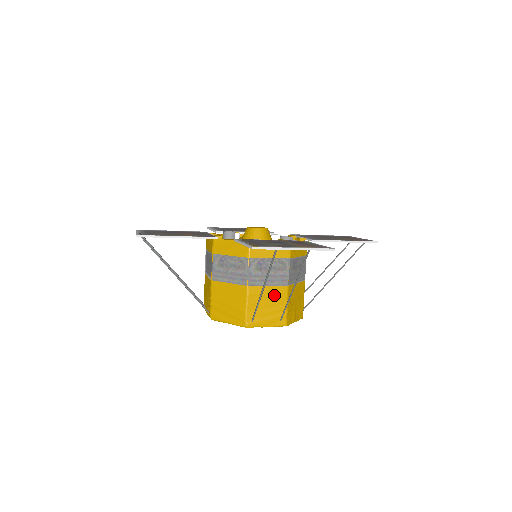
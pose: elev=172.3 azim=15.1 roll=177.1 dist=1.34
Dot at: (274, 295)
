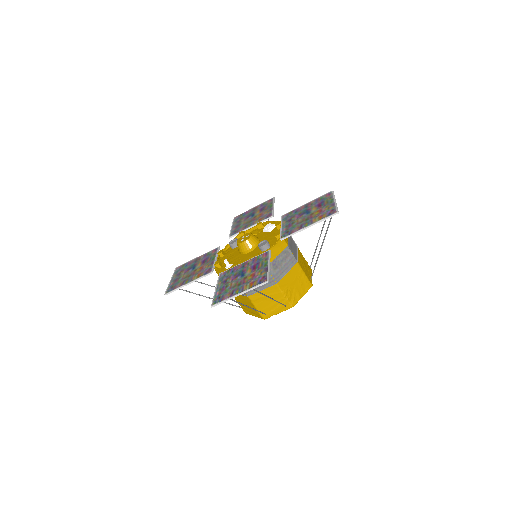
Dot at: (270, 294)
